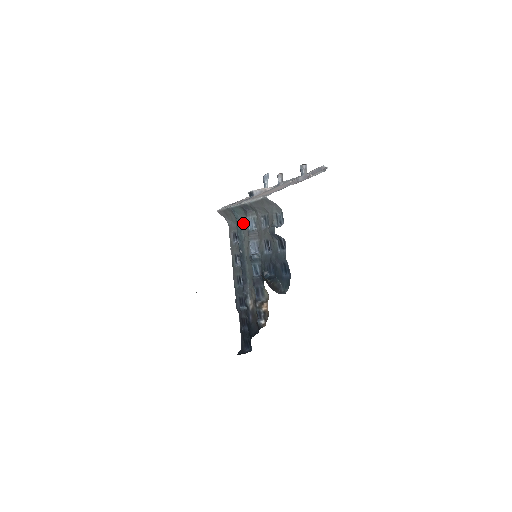
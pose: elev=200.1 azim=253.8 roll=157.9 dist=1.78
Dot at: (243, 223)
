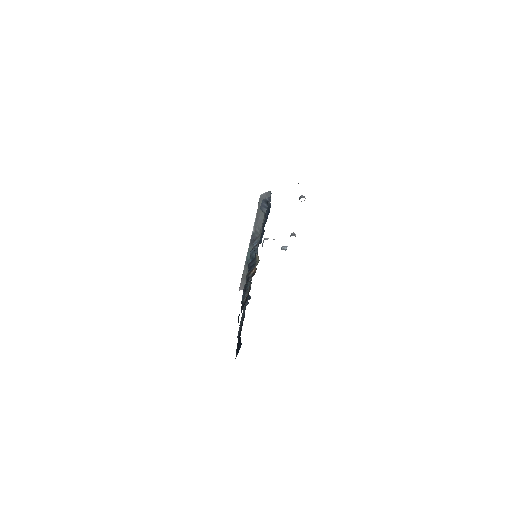
Dot at: occluded
